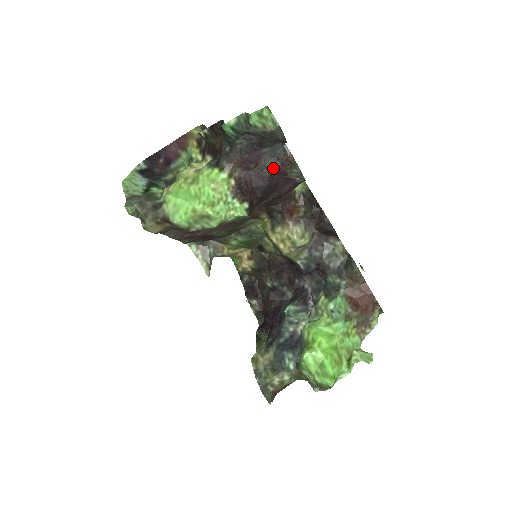
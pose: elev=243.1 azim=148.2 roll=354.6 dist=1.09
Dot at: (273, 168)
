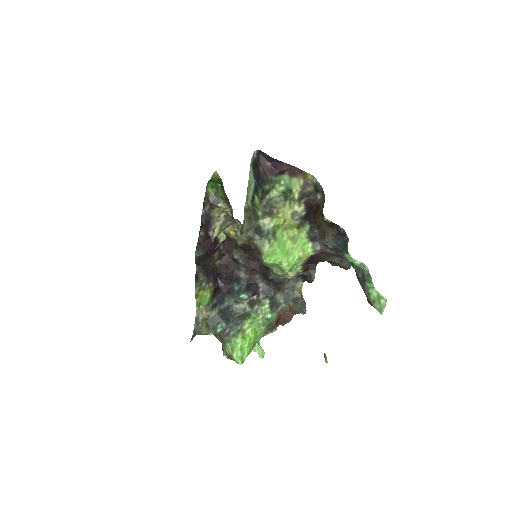
Dot at: (332, 260)
